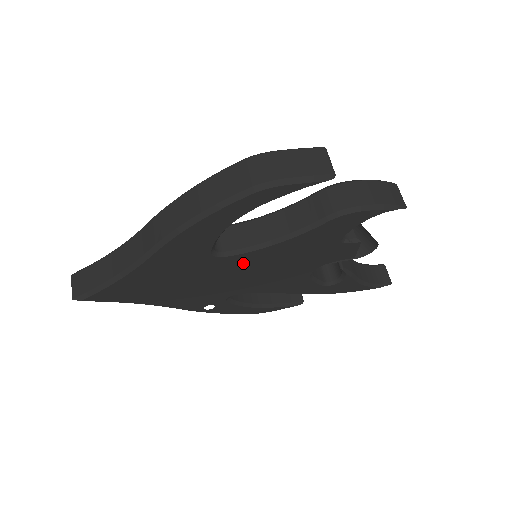
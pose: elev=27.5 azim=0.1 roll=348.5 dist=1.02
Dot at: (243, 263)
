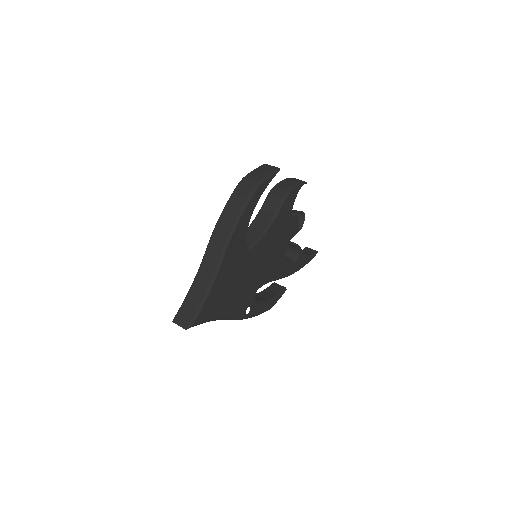
Dot at: (258, 253)
